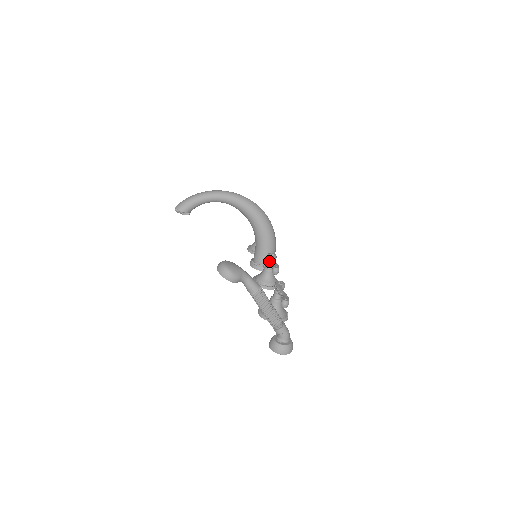
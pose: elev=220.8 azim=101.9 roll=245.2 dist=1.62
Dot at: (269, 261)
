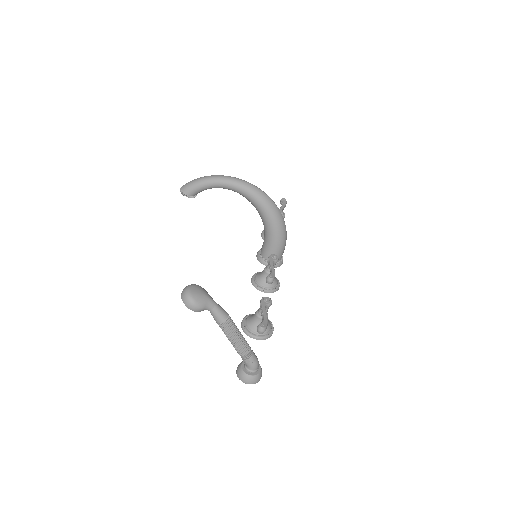
Dot at: (268, 264)
